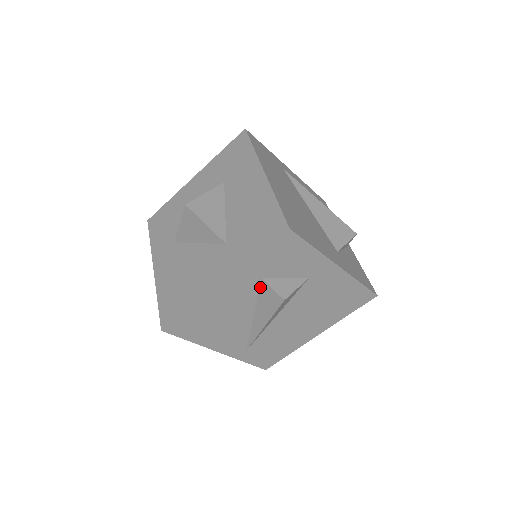
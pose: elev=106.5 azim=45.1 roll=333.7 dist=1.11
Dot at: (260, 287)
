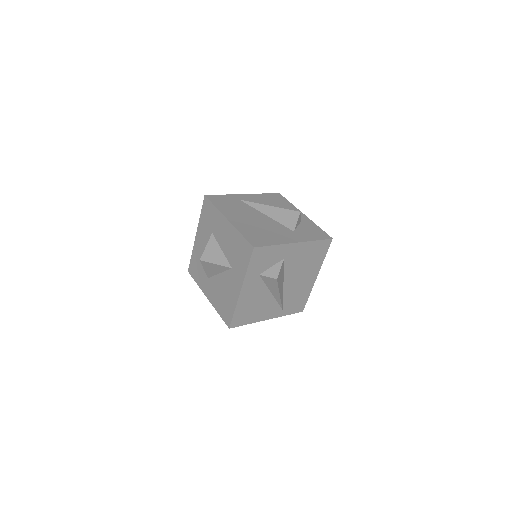
Dot at: (262, 279)
